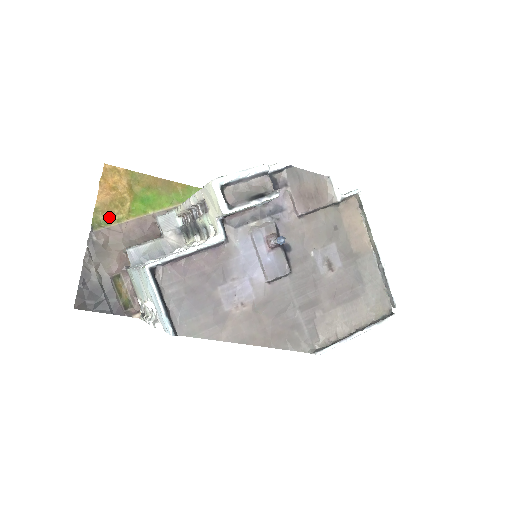
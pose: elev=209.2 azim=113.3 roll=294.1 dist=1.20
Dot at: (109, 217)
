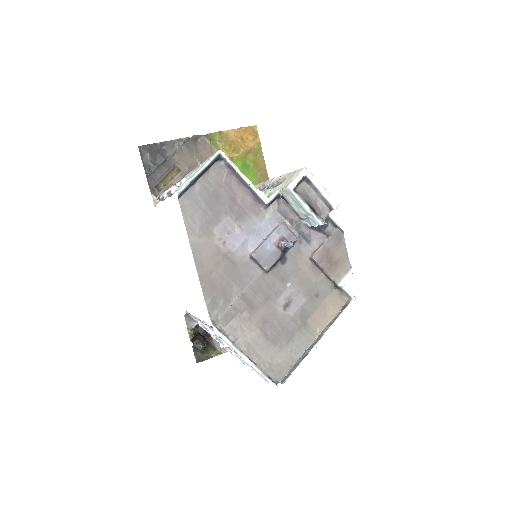
Dot at: (220, 144)
